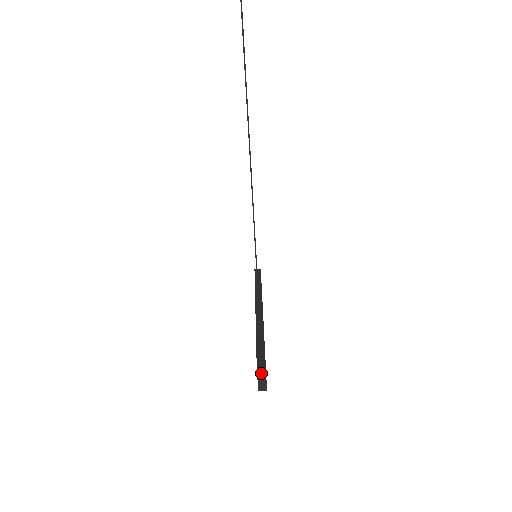
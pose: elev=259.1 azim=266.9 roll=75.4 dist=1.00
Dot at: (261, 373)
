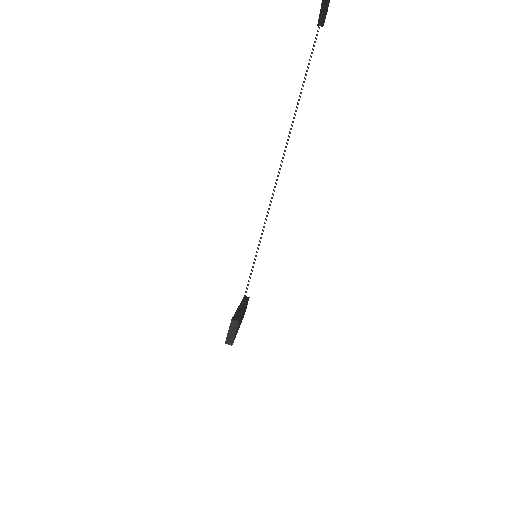
Dot at: (233, 325)
